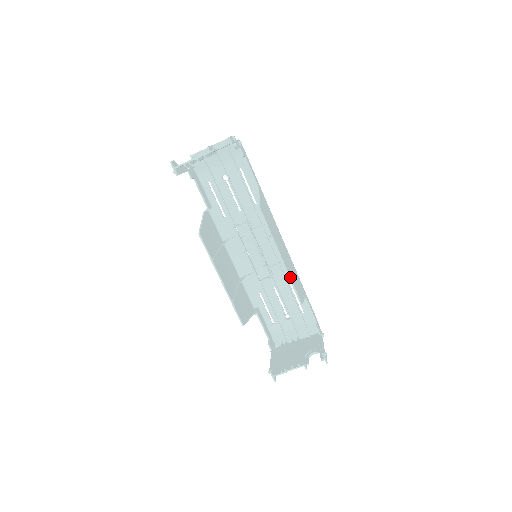
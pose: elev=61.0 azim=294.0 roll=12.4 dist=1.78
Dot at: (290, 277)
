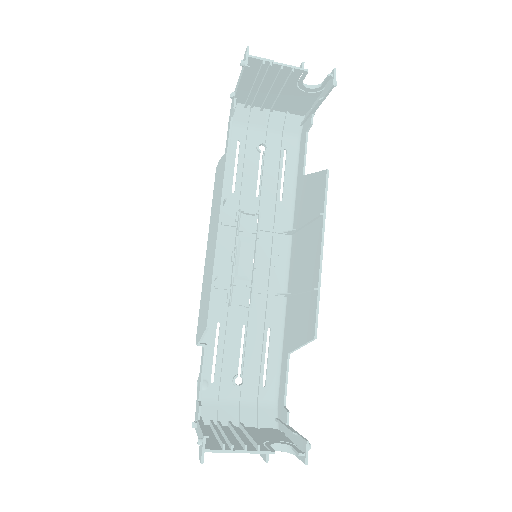
Dot at: (320, 285)
